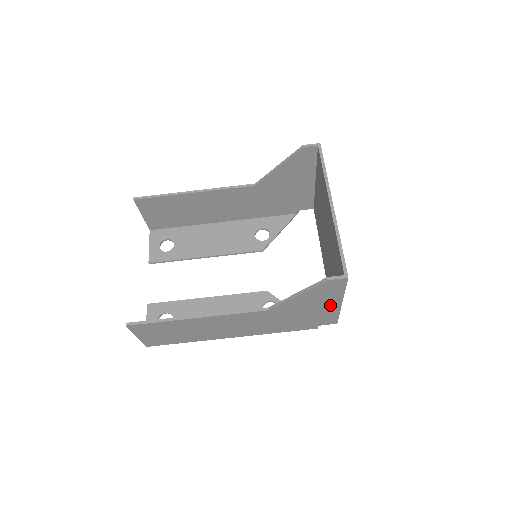
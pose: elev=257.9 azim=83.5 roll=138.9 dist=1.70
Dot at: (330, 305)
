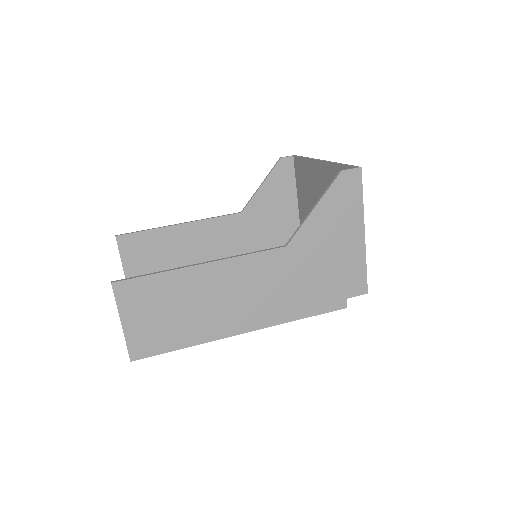
Dot at: (352, 238)
